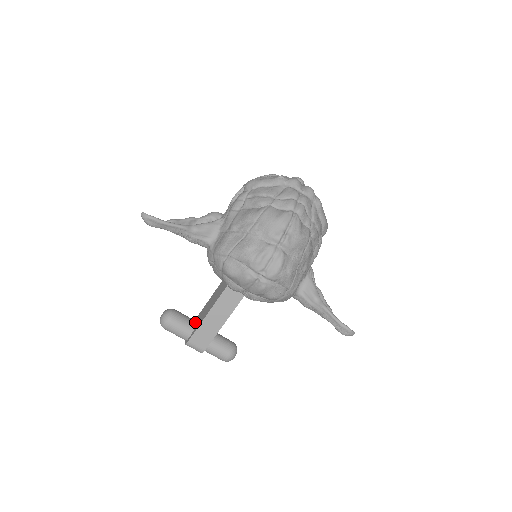
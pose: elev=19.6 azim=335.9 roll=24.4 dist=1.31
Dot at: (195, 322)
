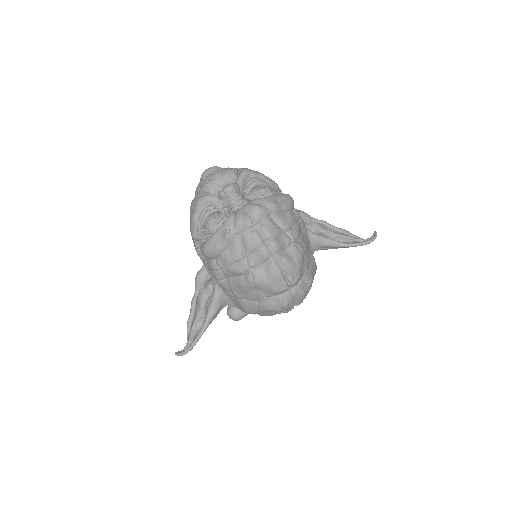
Dot at: occluded
